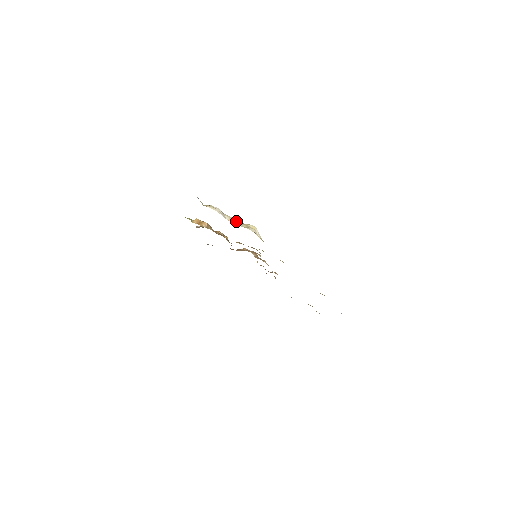
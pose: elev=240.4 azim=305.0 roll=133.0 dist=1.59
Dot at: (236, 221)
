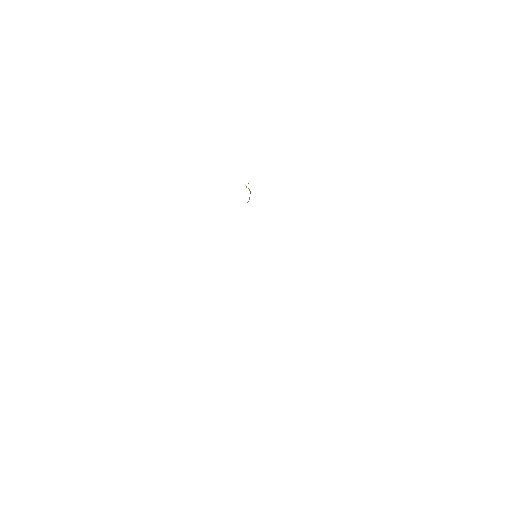
Dot at: occluded
